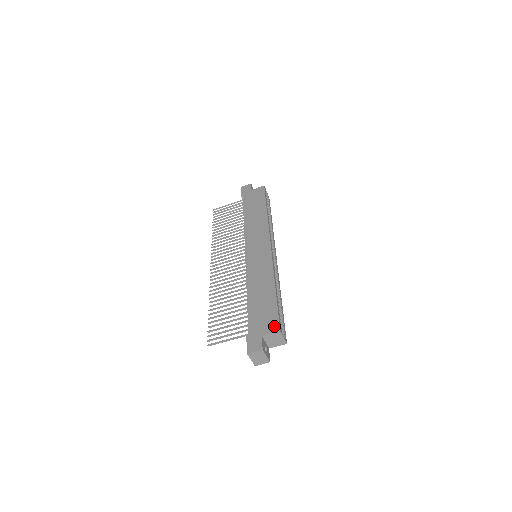
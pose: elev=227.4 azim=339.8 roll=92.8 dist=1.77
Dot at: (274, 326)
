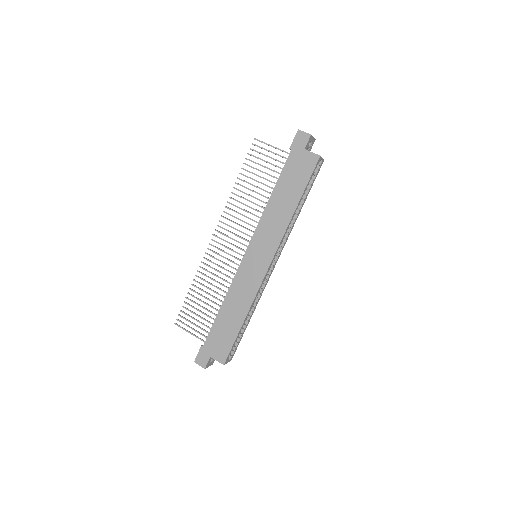
Dot at: (222, 357)
